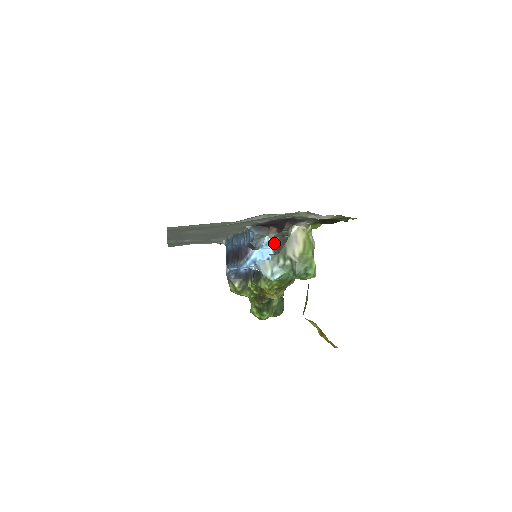
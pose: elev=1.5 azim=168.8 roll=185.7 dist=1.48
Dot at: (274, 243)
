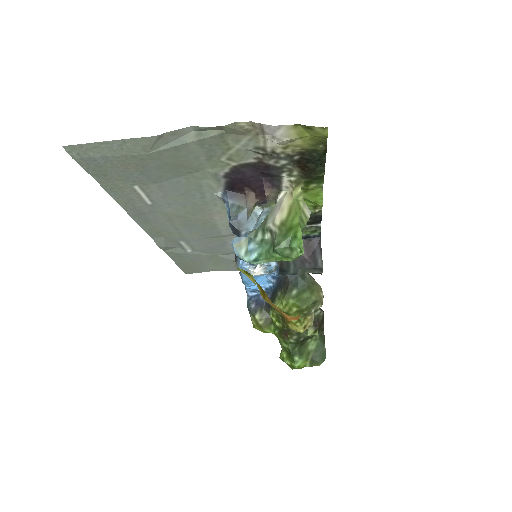
Dot at: occluded
